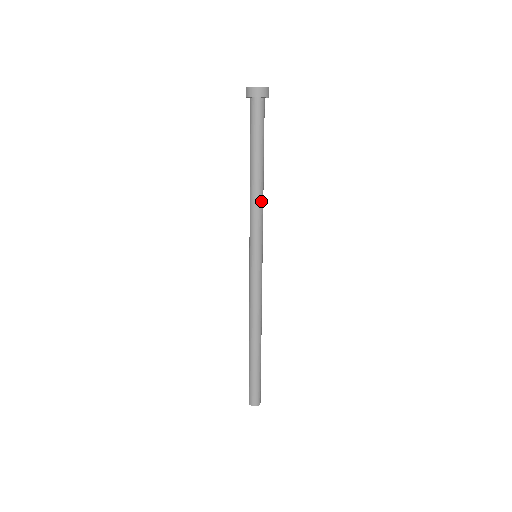
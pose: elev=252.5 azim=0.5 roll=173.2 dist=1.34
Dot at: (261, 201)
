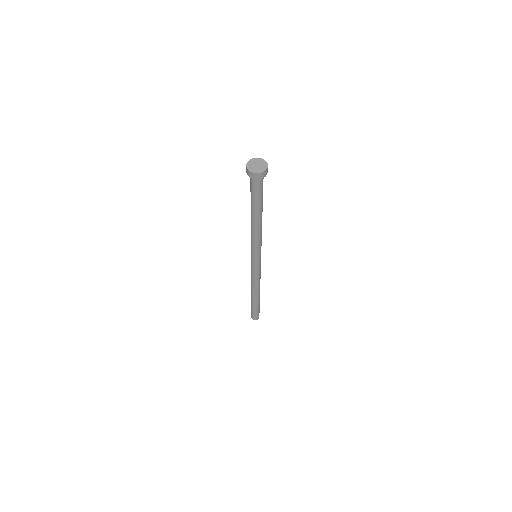
Dot at: occluded
